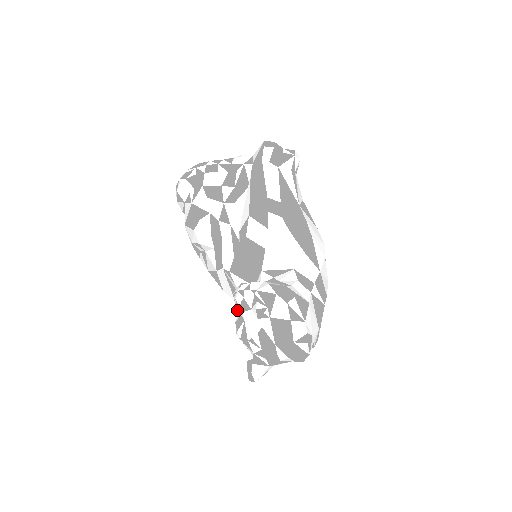
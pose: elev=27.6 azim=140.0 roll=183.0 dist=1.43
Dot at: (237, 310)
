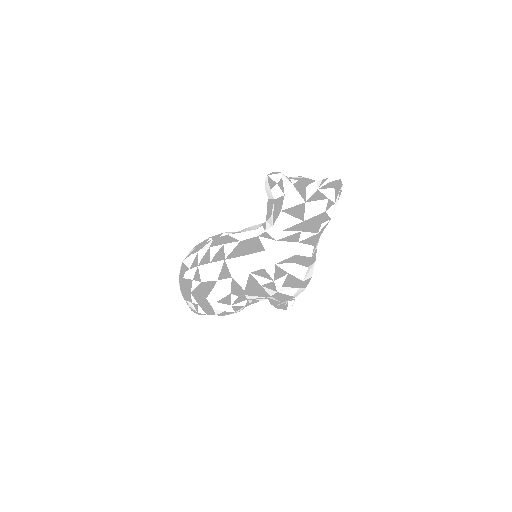
Dot at: occluded
